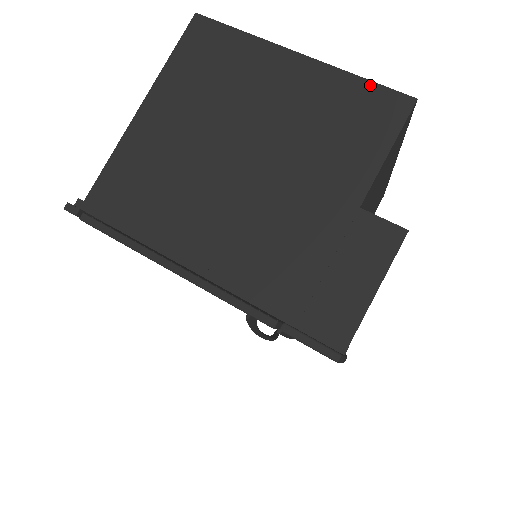
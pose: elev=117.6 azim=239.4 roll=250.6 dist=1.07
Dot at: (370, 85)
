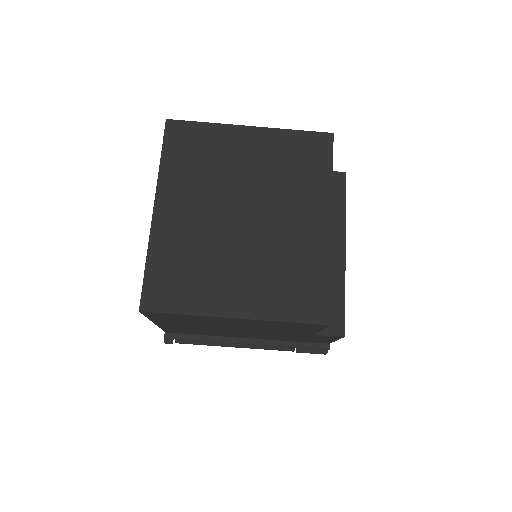
Dot at: (295, 323)
